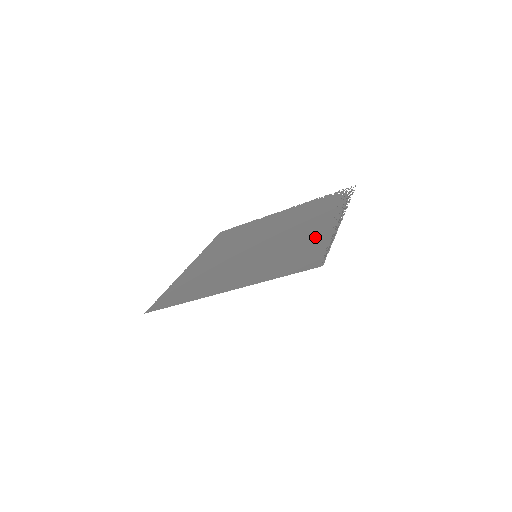
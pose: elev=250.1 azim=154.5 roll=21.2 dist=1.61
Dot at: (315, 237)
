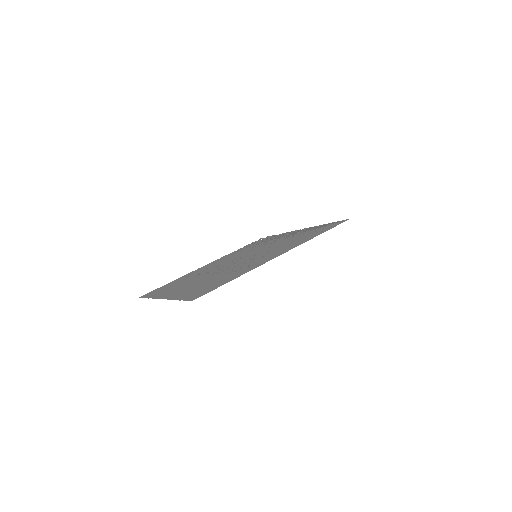
Dot at: (300, 233)
